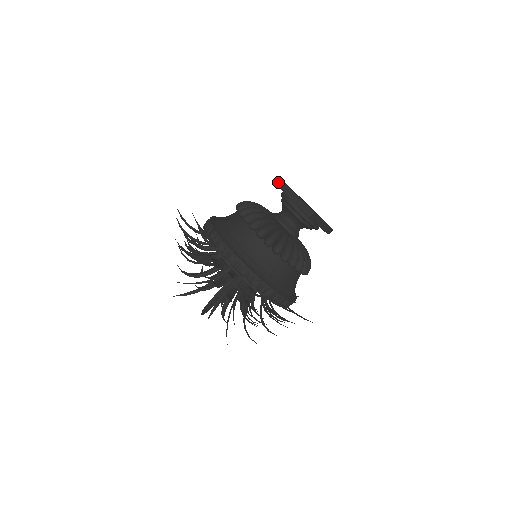
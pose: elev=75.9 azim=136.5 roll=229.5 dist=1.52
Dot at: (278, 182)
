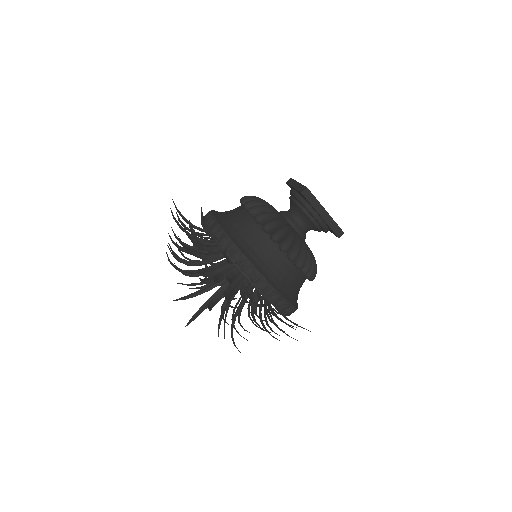
Dot at: (306, 193)
